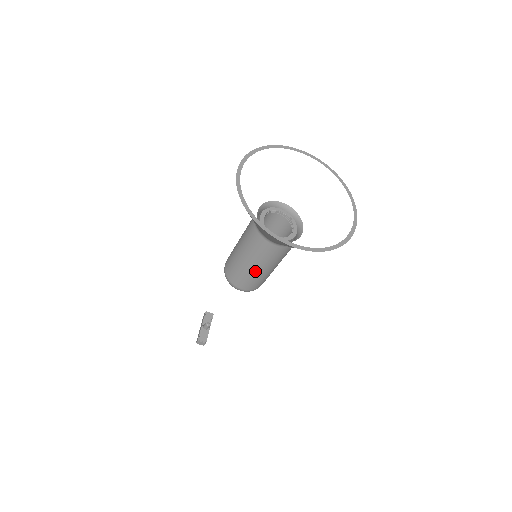
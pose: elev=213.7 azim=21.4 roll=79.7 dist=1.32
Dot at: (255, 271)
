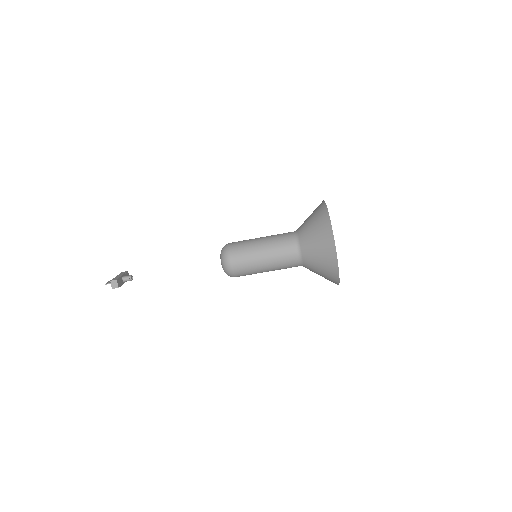
Dot at: (260, 259)
